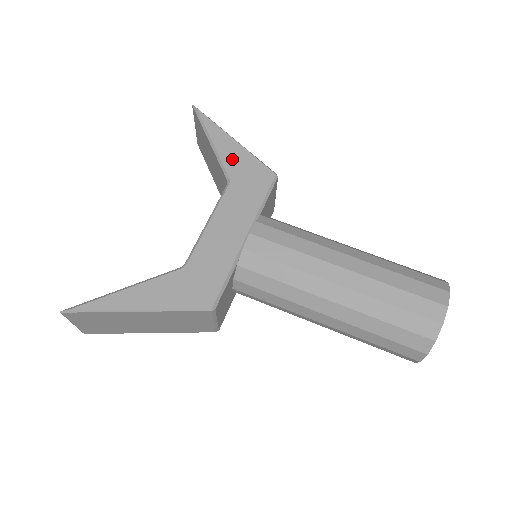
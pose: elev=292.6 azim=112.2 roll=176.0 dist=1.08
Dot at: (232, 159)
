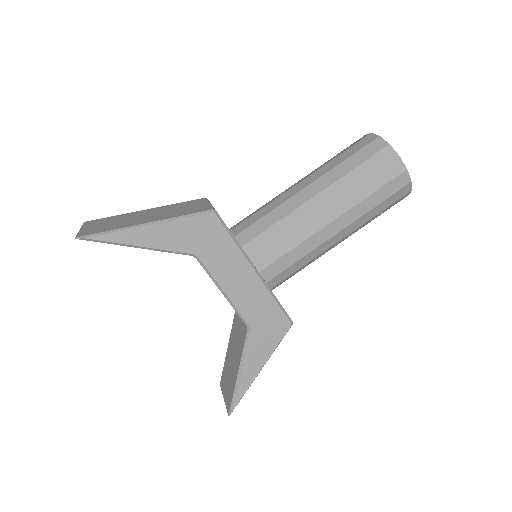
Dot at: (173, 240)
